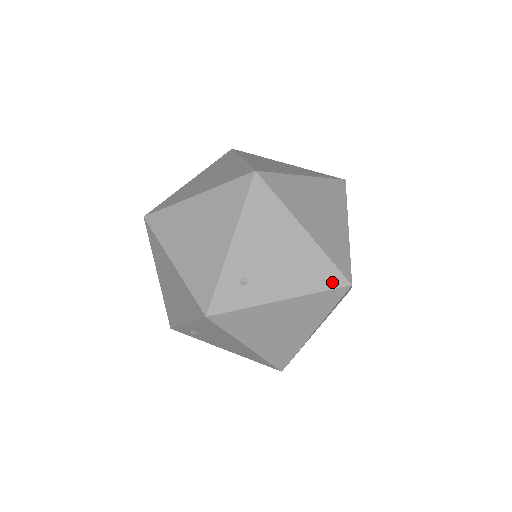
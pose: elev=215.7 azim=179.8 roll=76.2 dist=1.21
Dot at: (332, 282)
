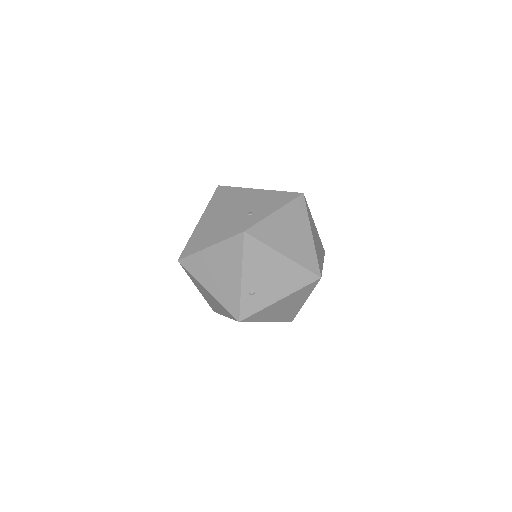
Dot at: (293, 196)
